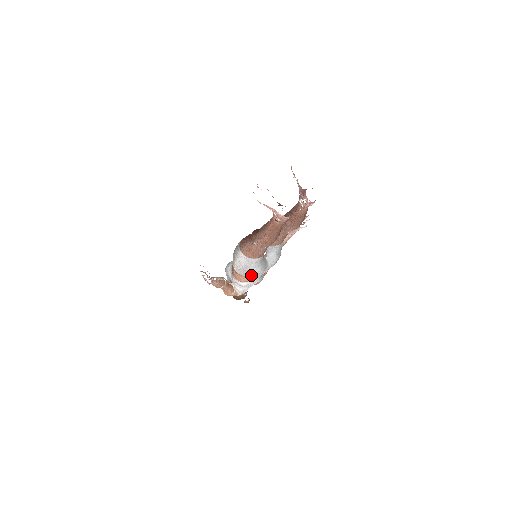
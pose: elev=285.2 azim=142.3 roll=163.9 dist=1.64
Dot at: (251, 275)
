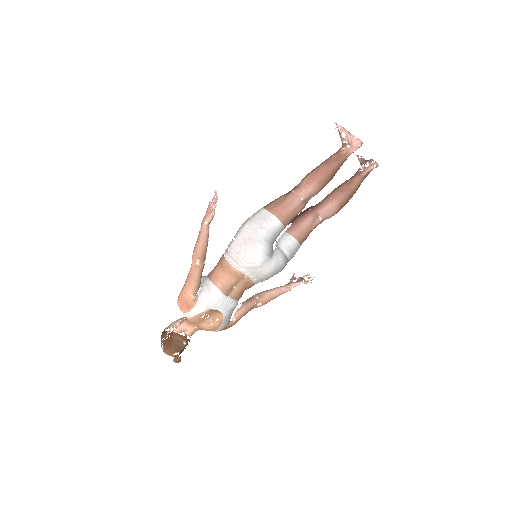
Dot at: (253, 246)
